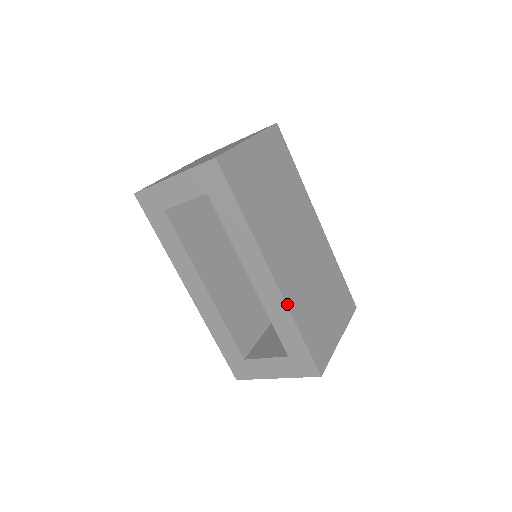
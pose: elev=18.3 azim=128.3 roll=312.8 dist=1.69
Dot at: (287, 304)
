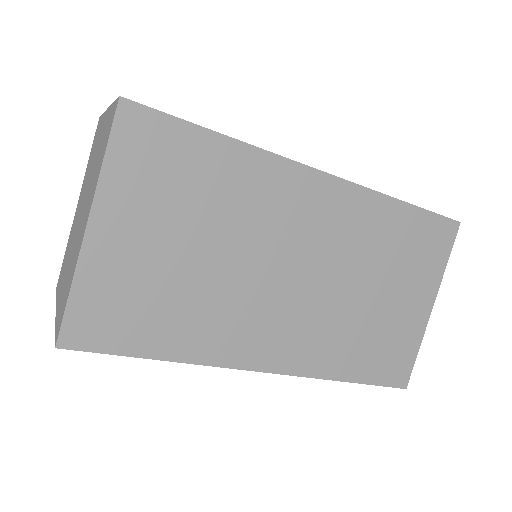
Dot at: (309, 376)
